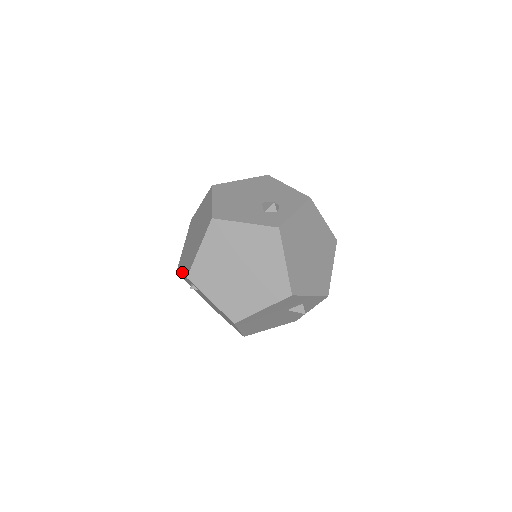
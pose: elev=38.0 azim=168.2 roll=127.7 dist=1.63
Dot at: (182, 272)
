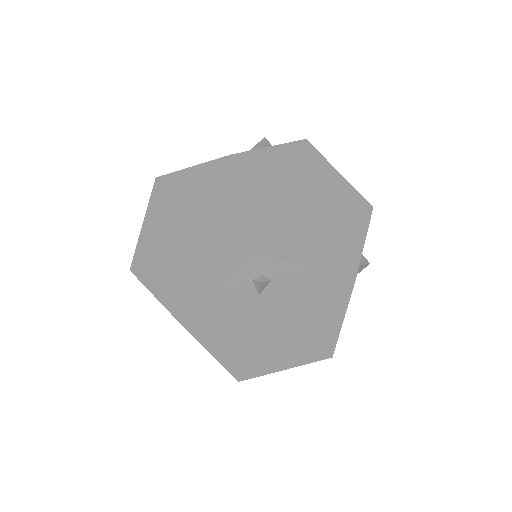
Dot at: (219, 284)
